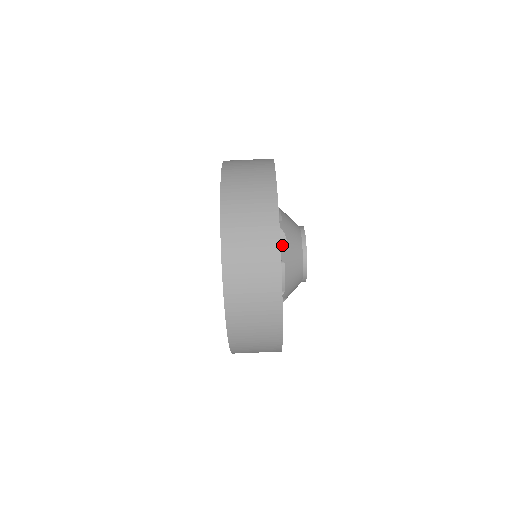
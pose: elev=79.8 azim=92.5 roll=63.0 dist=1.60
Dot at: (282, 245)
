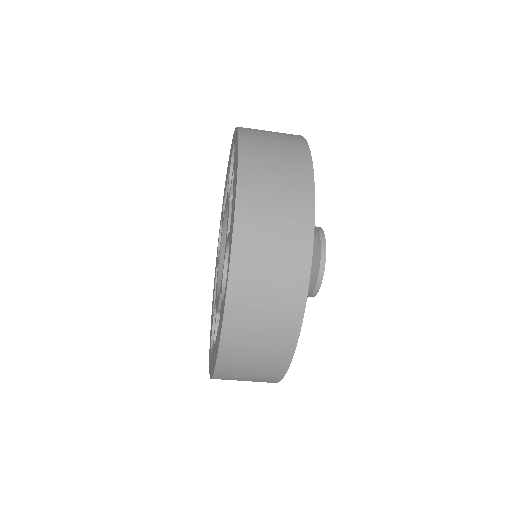
Dot at: occluded
